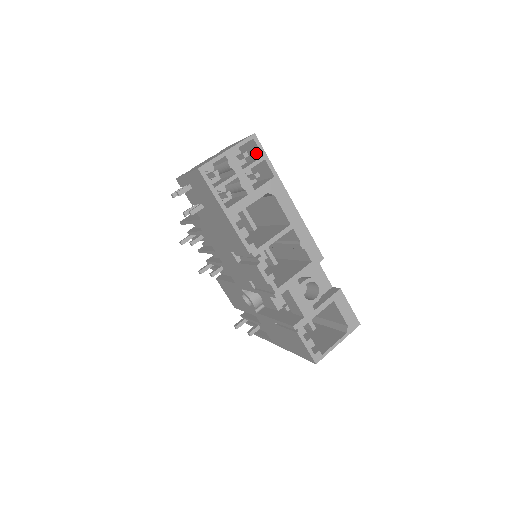
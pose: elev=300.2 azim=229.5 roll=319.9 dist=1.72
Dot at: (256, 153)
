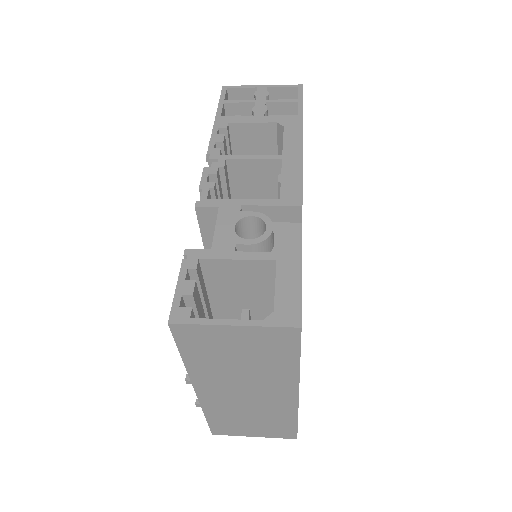
Dot at: occluded
